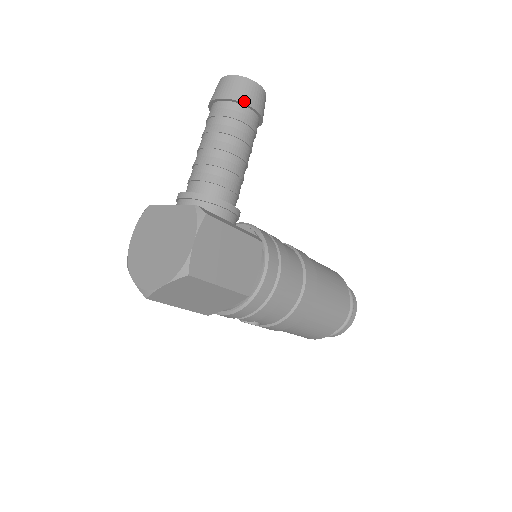
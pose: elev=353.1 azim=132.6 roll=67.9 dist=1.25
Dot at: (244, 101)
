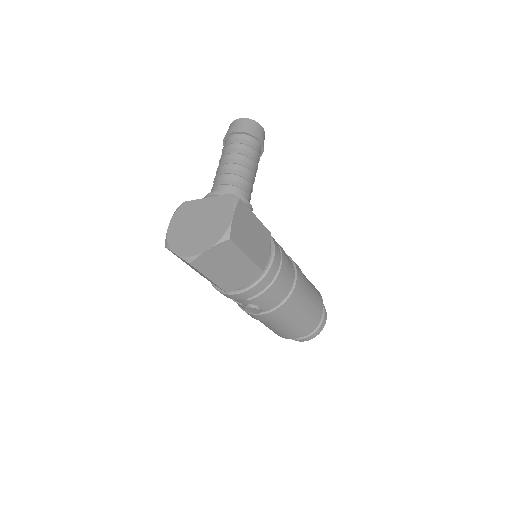
Dot at: (254, 134)
